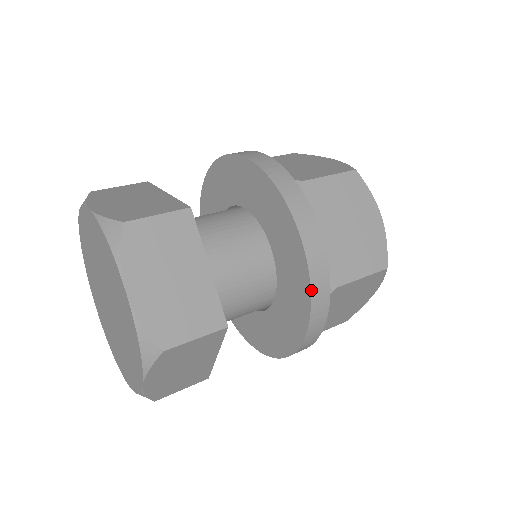
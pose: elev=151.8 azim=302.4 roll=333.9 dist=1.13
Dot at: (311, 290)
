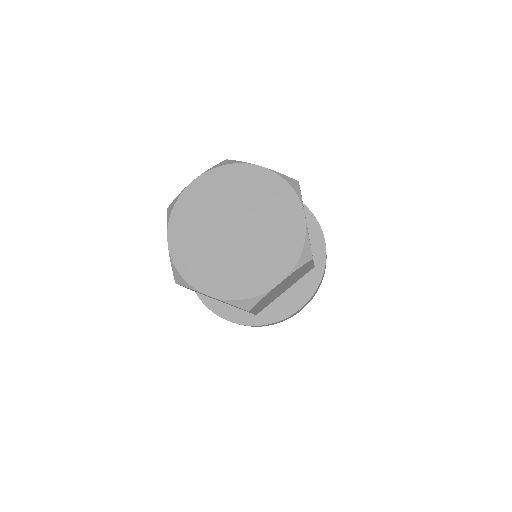
Dot at: (324, 271)
